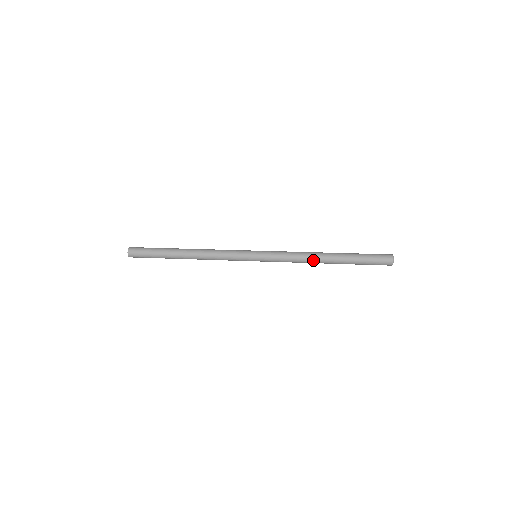
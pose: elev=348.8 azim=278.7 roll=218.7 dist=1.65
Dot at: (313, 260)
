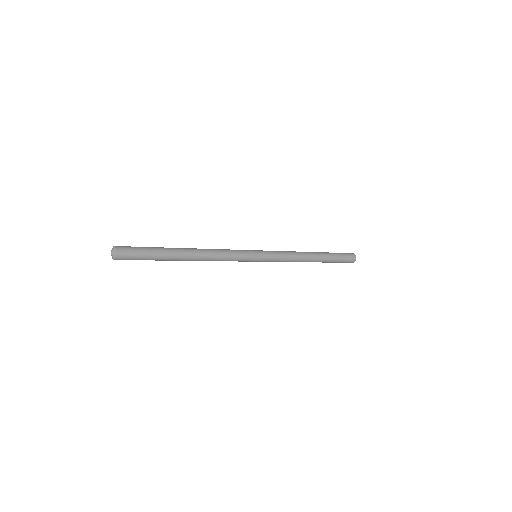
Dot at: (305, 257)
